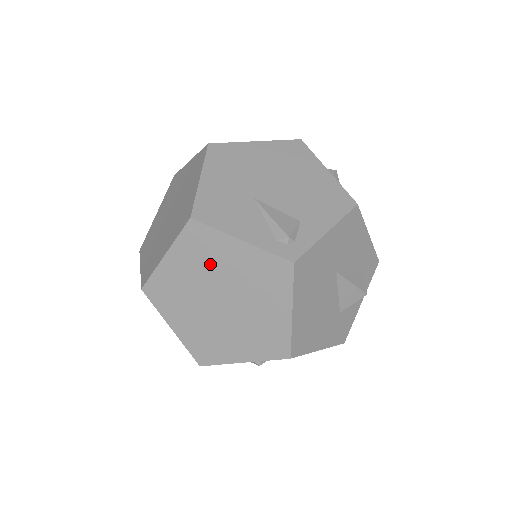
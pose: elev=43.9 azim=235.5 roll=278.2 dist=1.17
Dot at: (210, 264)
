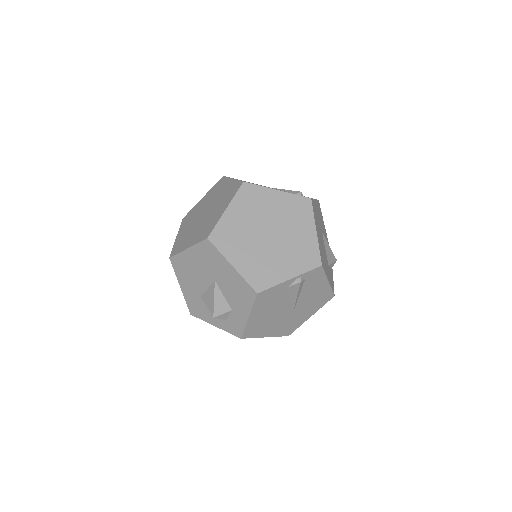
Dot at: (259, 209)
